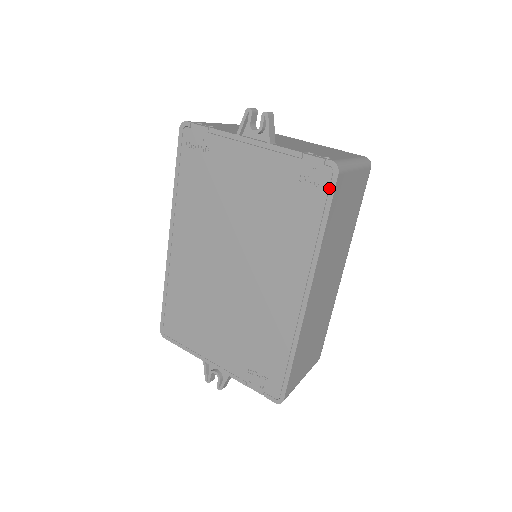
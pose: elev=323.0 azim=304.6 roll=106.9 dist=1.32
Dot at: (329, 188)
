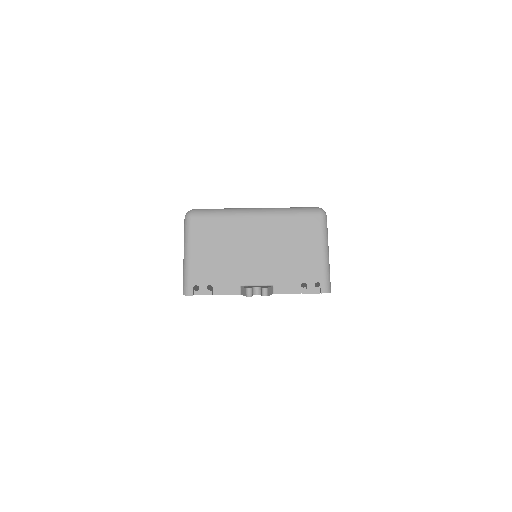
Dot at: occluded
